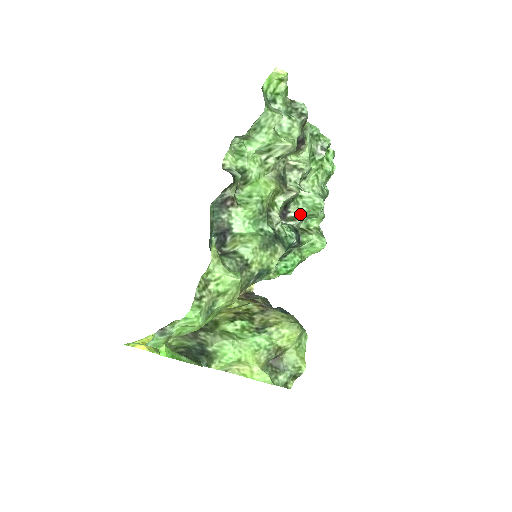
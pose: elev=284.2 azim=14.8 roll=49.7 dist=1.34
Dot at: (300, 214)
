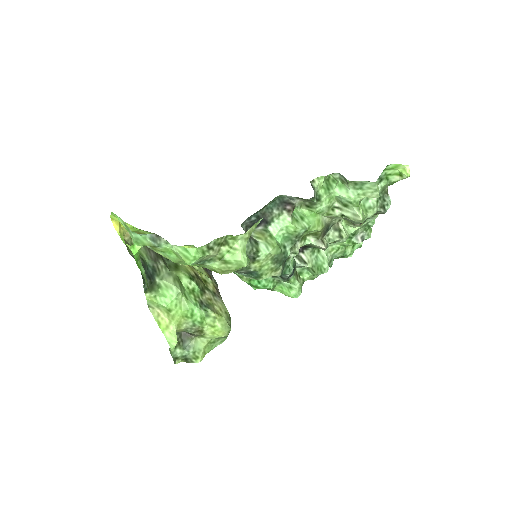
Dot at: (308, 262)
